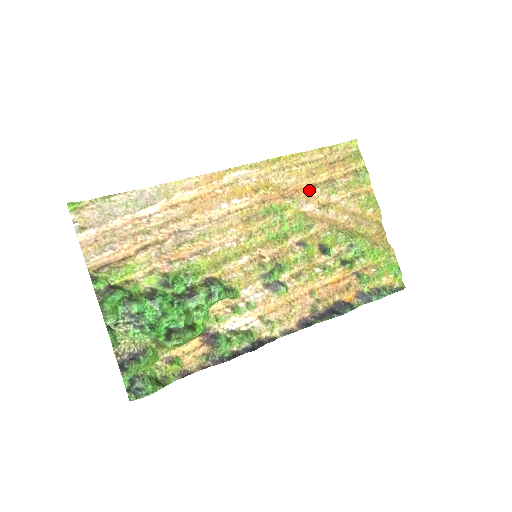
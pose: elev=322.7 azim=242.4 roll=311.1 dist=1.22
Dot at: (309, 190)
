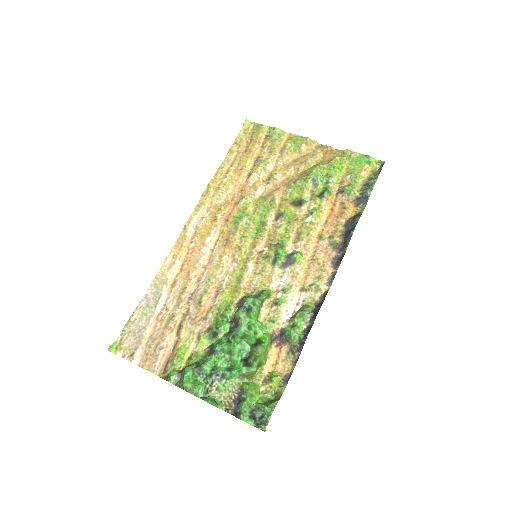
Dot at: (249, 181)
